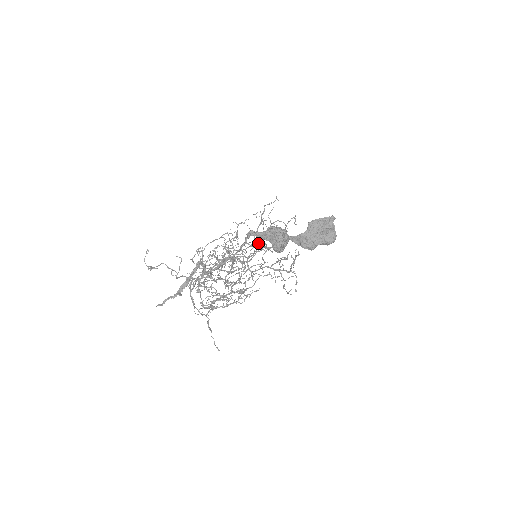
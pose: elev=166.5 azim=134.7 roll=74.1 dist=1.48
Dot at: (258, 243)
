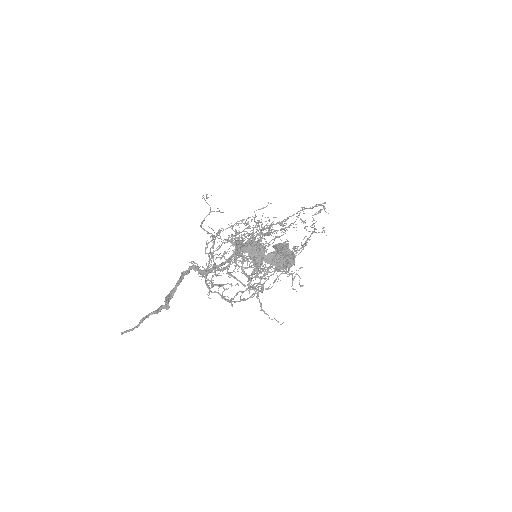
Dot at: (257, 242)
